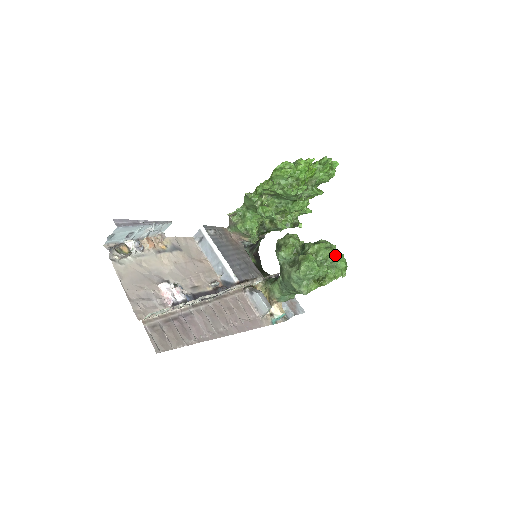
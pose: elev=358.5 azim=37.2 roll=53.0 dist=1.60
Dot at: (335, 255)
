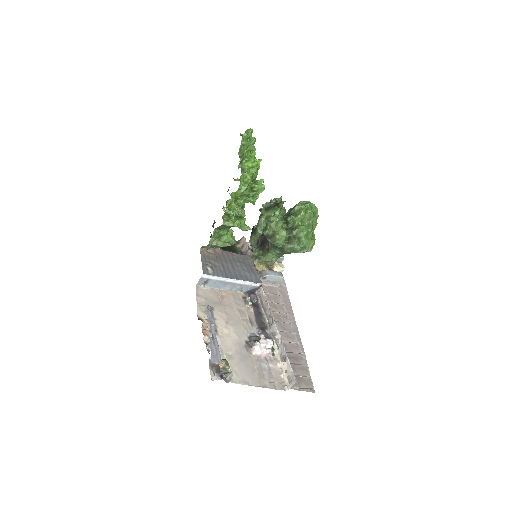
Dot at: (313, 211)
